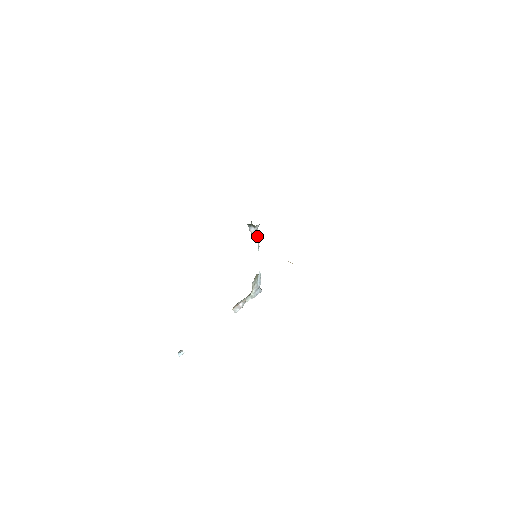
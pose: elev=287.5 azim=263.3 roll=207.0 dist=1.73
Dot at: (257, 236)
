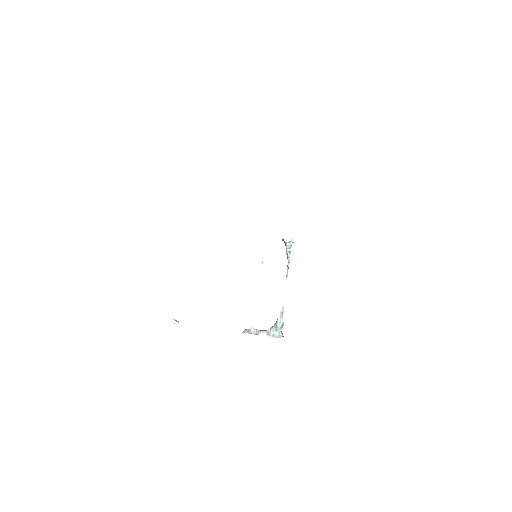
Dot at: (288, 260)
